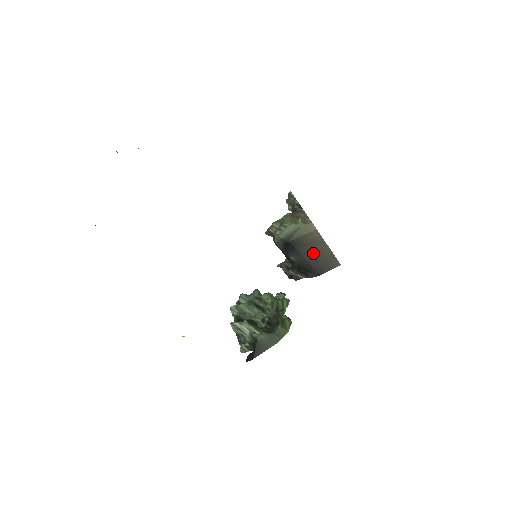
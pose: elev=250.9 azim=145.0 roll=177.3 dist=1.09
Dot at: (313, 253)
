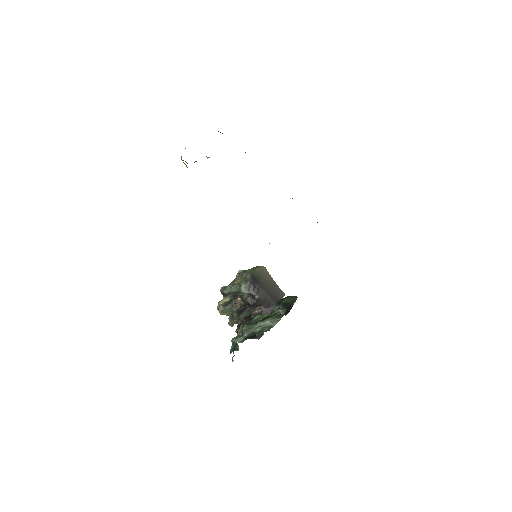
Dot at: (268, 287)
